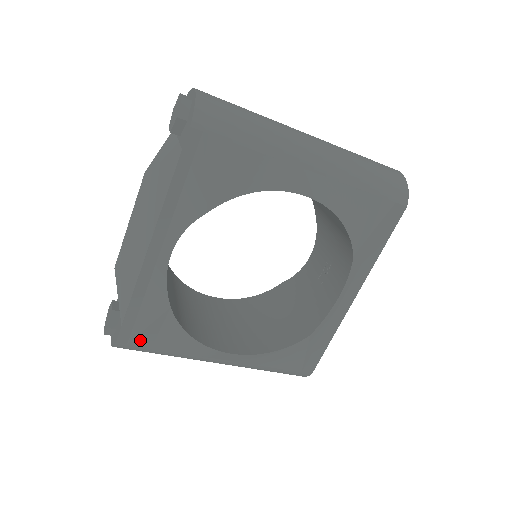
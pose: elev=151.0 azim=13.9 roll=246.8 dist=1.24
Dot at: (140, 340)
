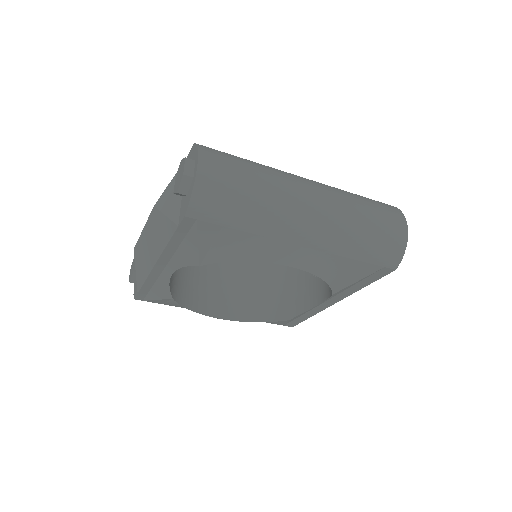
Dot at: (152, 301)
